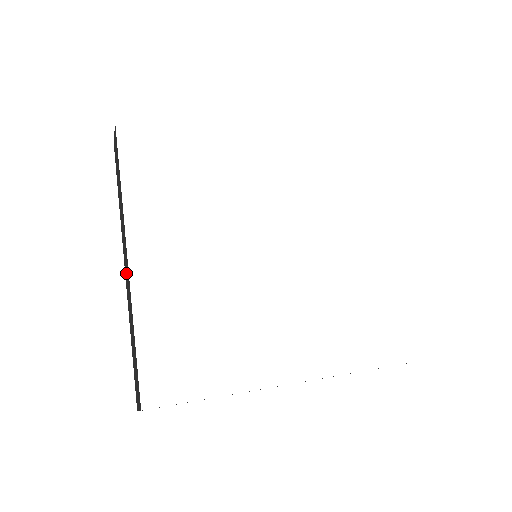
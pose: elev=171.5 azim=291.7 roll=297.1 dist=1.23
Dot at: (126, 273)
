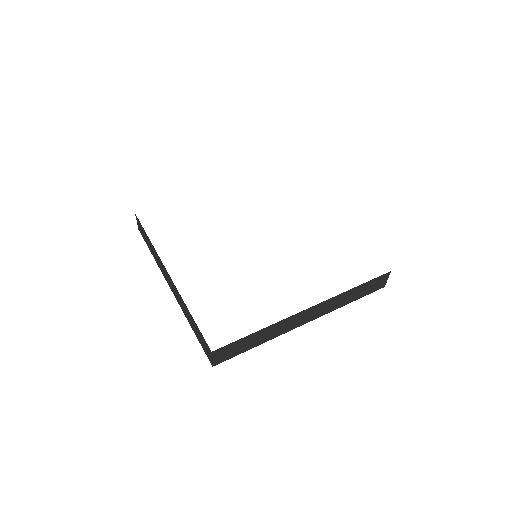
Dot at: (173, 290)
